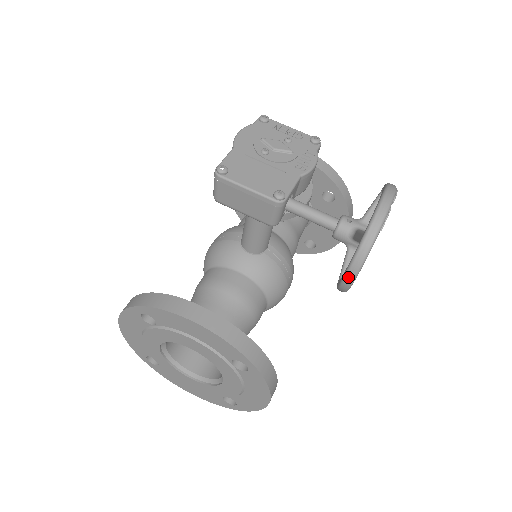
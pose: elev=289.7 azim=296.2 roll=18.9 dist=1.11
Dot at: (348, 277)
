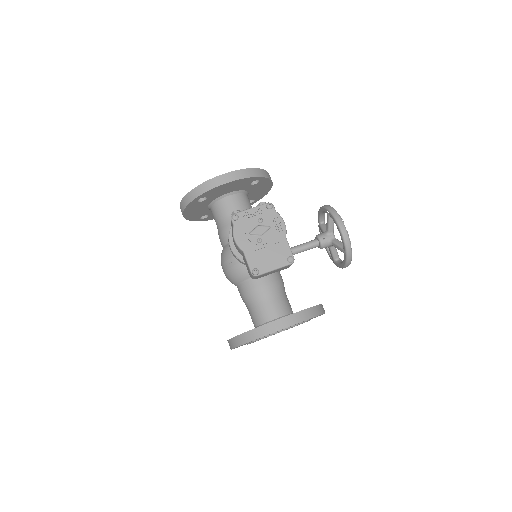
Dot at: occluded
